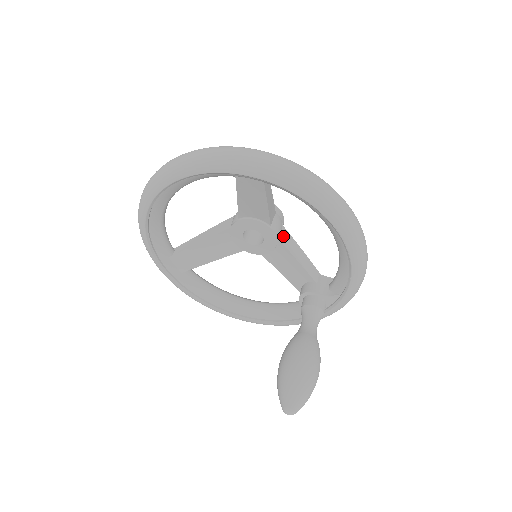
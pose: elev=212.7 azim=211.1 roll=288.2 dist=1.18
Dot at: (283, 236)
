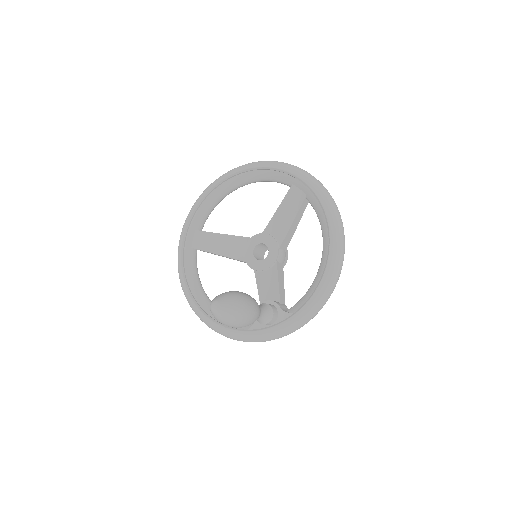
Dot at: (280, 265)
